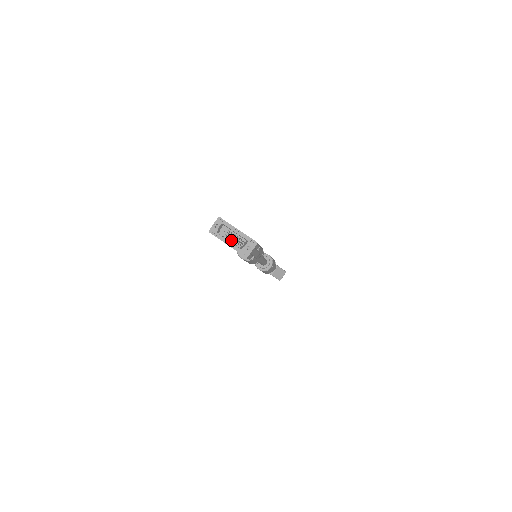
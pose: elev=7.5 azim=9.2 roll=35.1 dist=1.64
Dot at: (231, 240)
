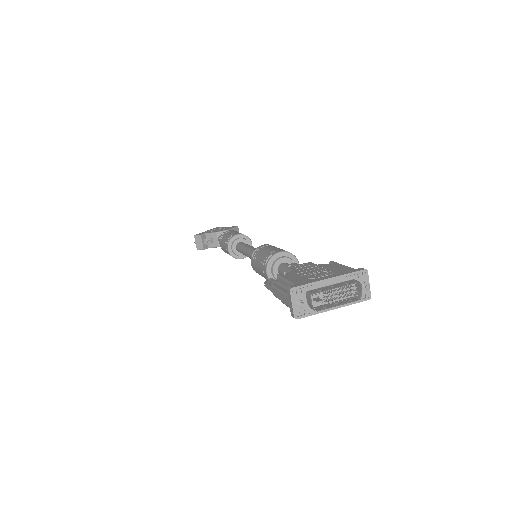
Dot at: (334, 300)
